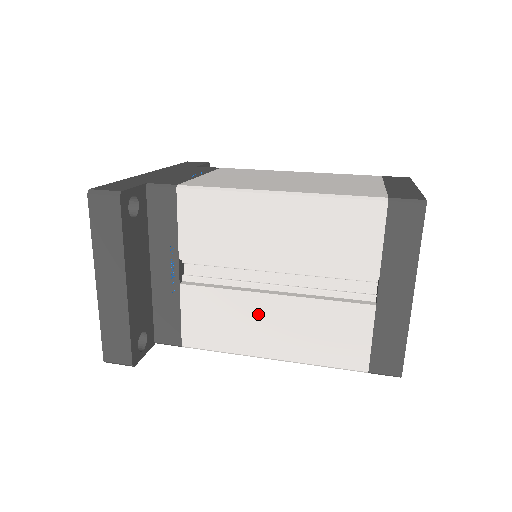
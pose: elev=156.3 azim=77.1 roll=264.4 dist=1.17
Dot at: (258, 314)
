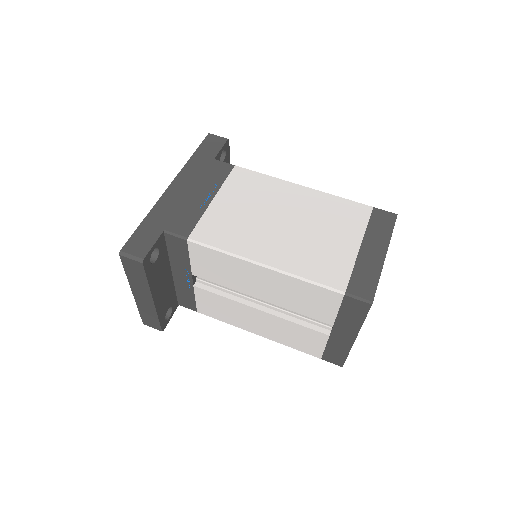
Dot at: (249, 315)
